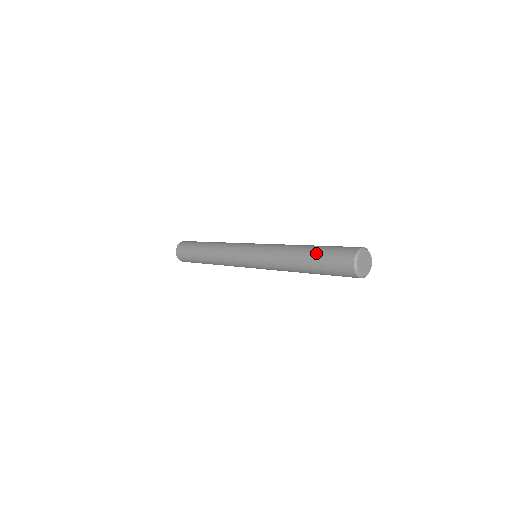
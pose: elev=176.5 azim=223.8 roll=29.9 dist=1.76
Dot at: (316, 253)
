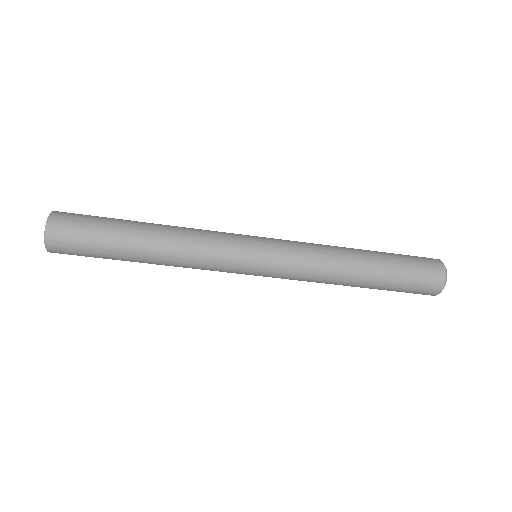
Dot at: occluded
